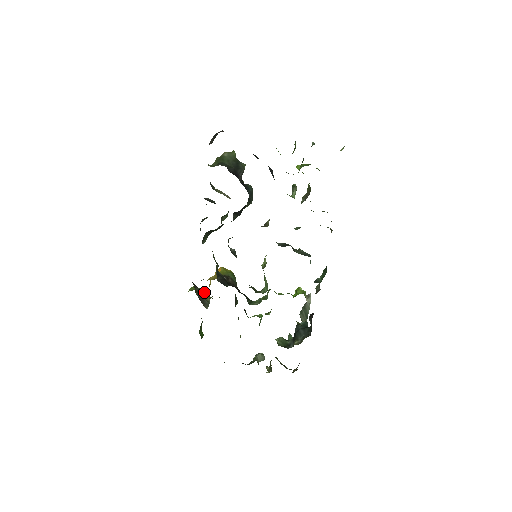
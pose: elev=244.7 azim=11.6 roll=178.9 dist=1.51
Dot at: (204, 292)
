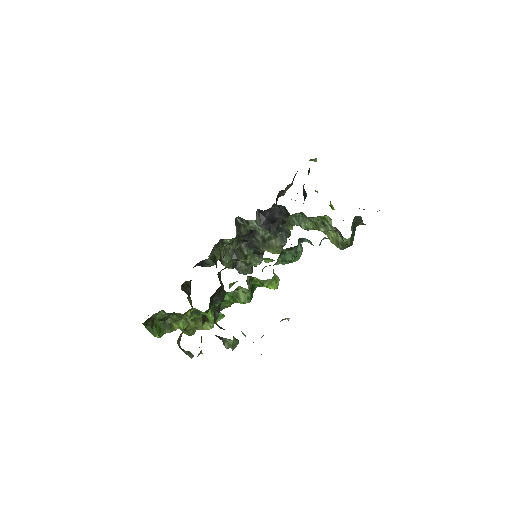
Dot at: (195, 330)
